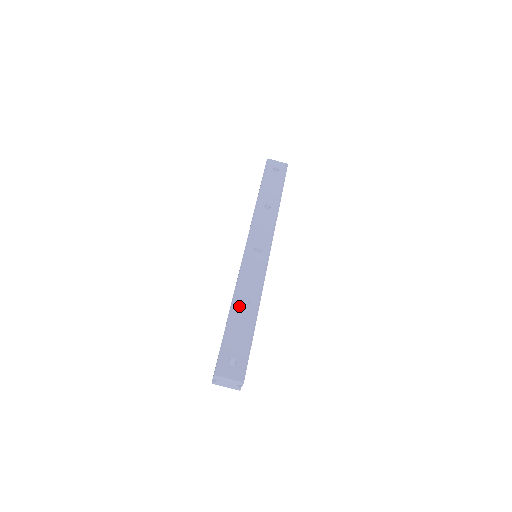
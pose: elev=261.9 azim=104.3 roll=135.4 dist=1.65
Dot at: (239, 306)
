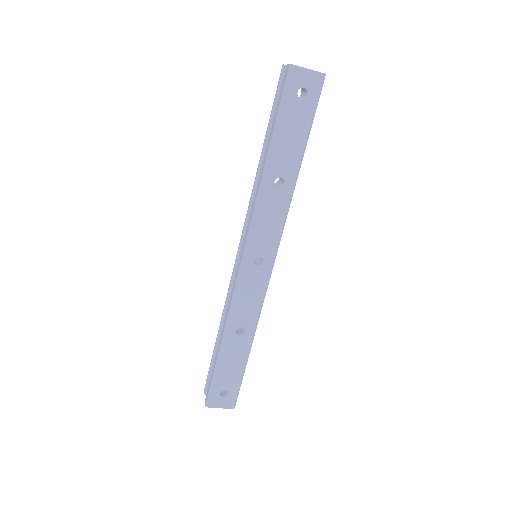
Dot at: (232, 338)
